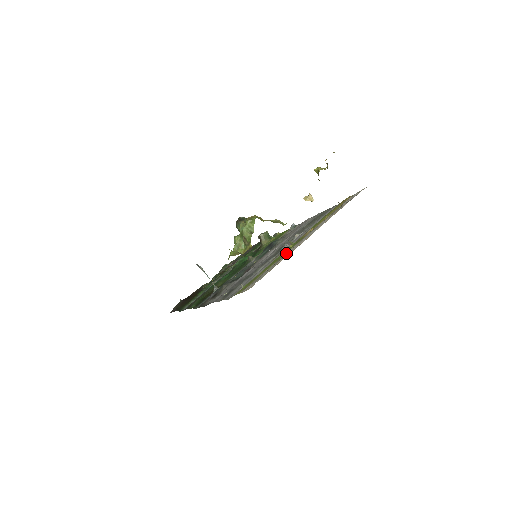
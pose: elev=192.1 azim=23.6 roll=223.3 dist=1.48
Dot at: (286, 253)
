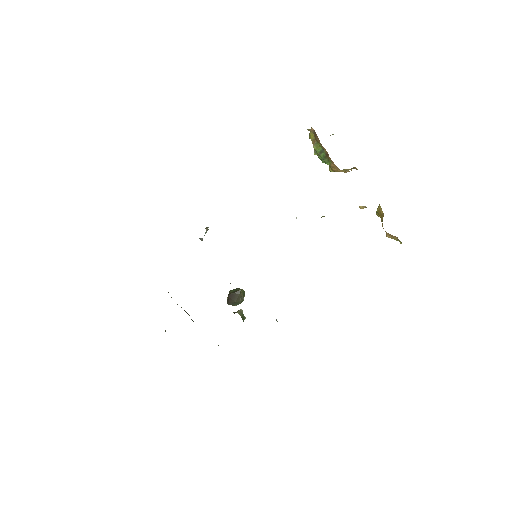
Dot at: occluded
